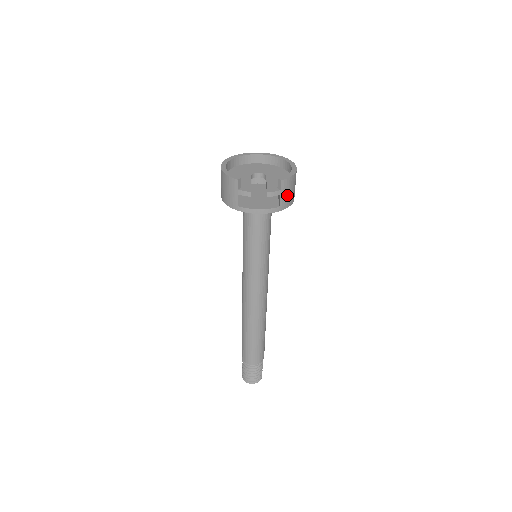
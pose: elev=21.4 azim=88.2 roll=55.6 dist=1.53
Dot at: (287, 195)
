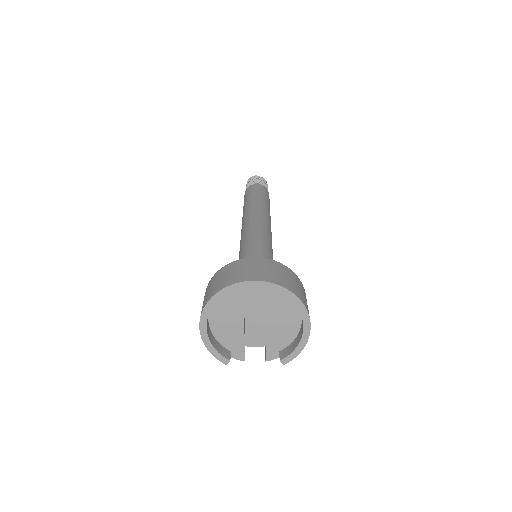
Dot at: occluded
